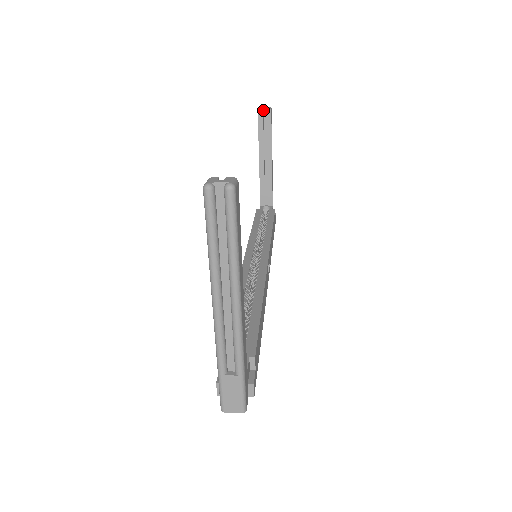
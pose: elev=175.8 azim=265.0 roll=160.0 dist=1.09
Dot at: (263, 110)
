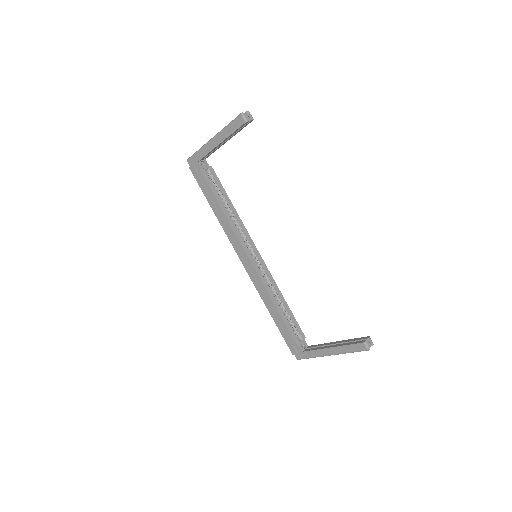
Dot at: (246, 118)
